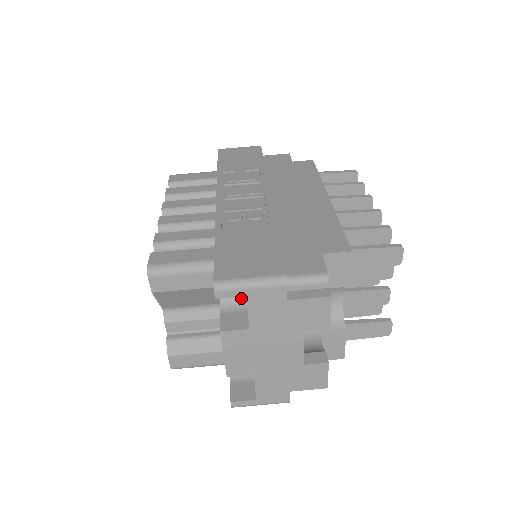
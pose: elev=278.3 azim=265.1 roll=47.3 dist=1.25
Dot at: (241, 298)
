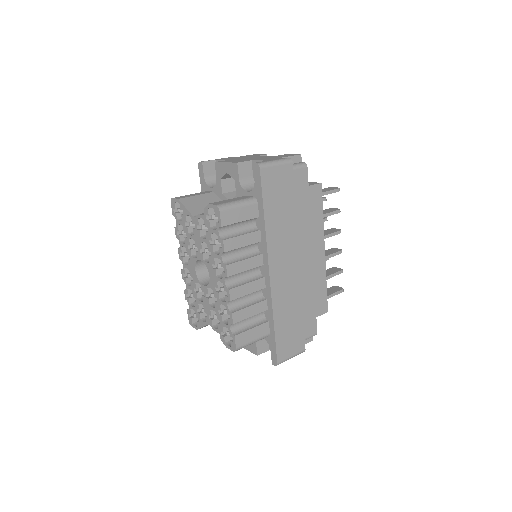
Dot at: occluded
